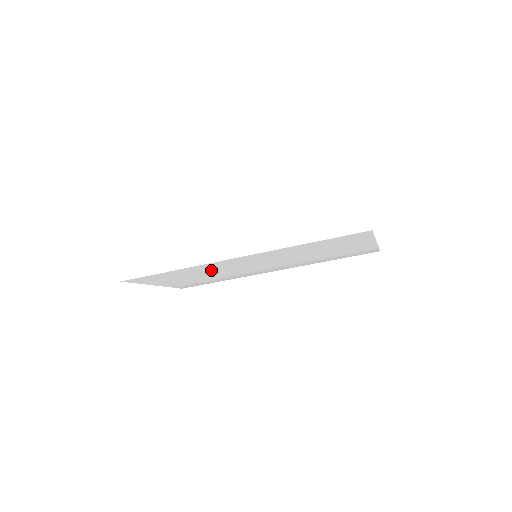
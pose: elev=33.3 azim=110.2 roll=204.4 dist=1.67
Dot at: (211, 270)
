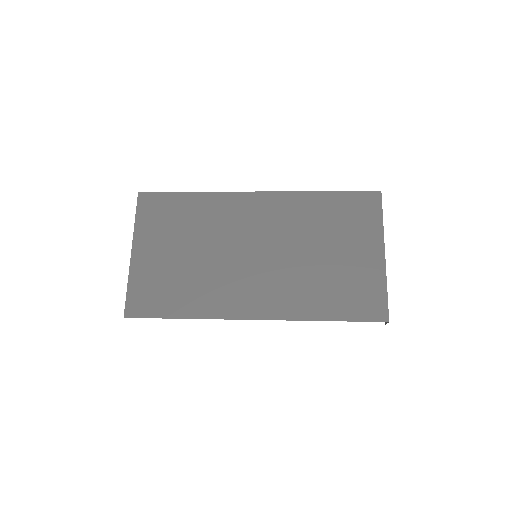
Dot at: occluded
